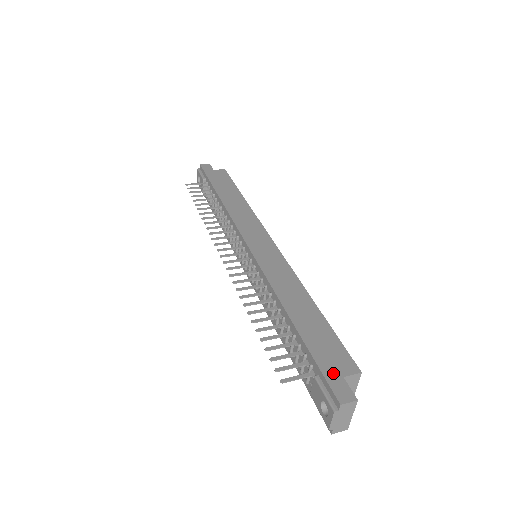
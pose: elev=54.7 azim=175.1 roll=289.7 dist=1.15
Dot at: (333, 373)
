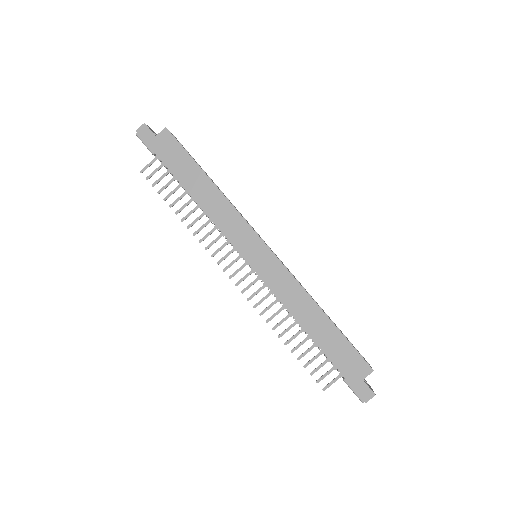
Dot at: (356, 380)
